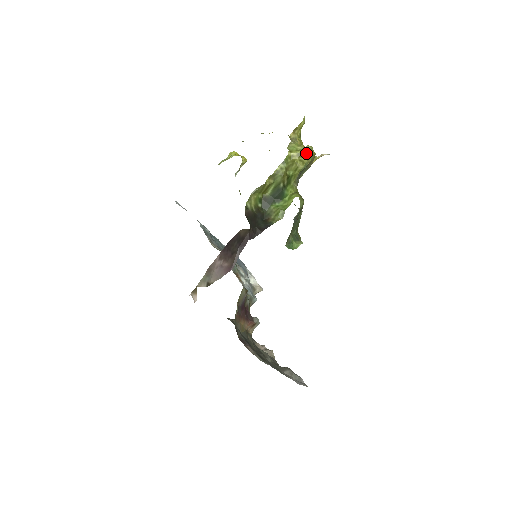
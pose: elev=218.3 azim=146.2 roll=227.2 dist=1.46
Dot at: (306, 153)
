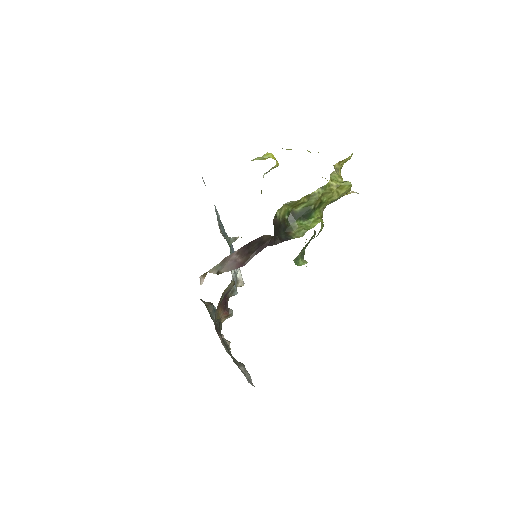
Dot at: (344, 187)
